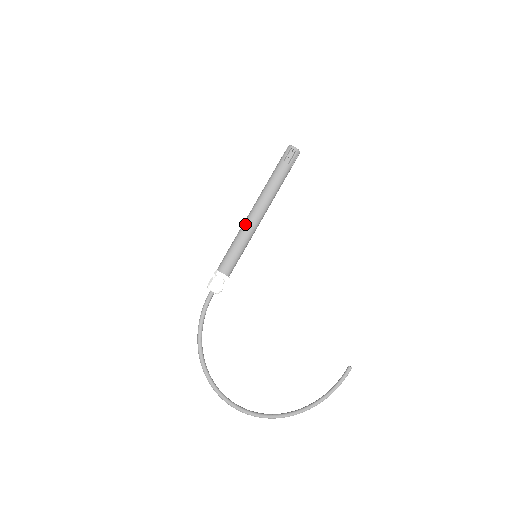
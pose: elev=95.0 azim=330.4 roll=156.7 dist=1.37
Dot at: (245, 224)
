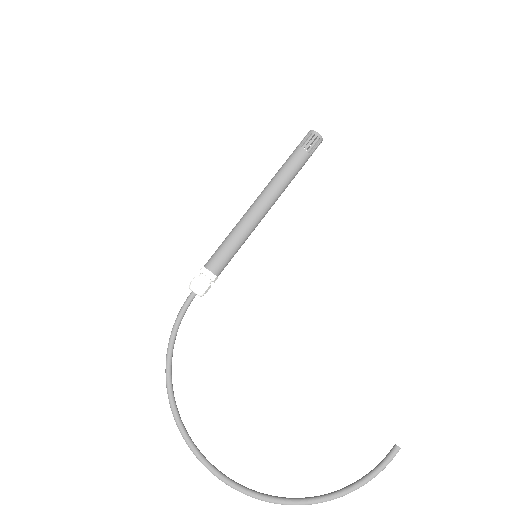
Dot at: (244, 215)
